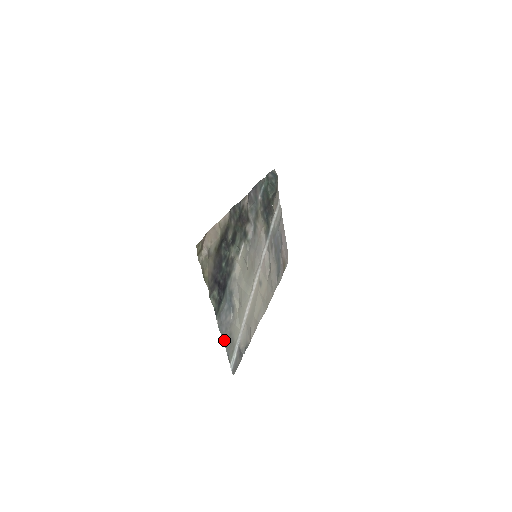
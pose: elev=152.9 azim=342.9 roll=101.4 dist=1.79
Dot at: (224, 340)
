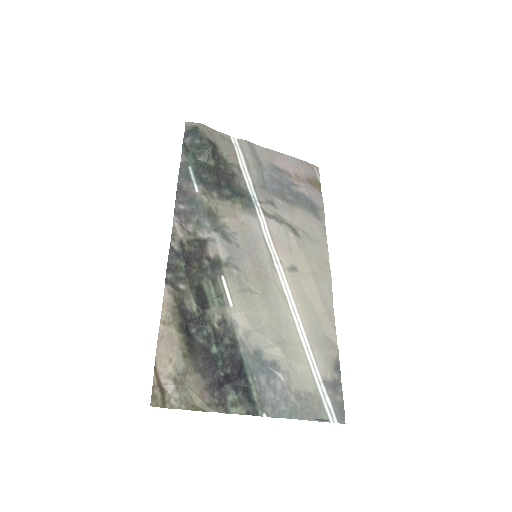
Dot at: (294, 417)
